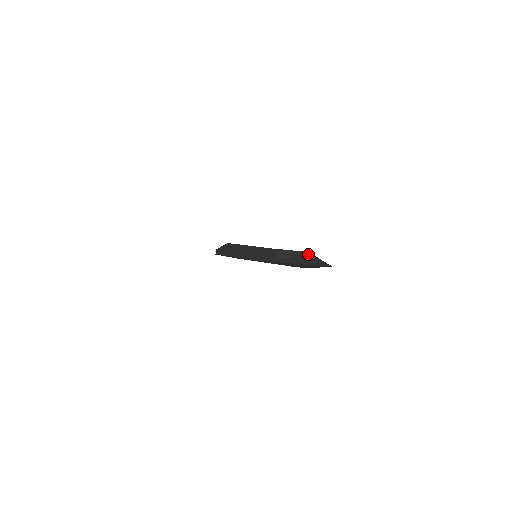
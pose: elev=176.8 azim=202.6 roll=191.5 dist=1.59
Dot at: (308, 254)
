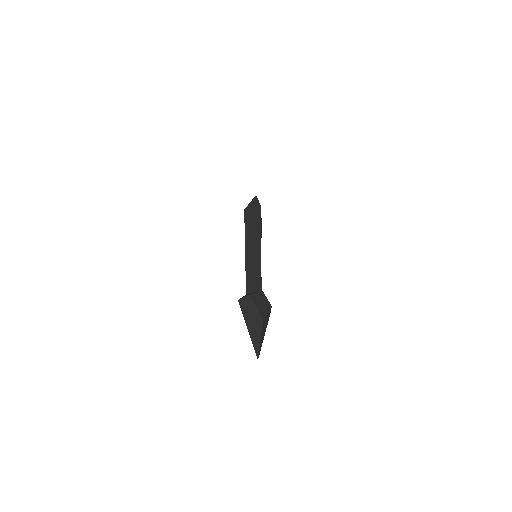
Dot at: (260, 323)
